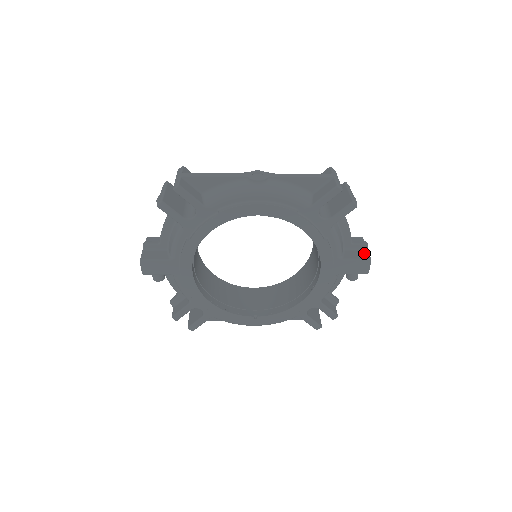
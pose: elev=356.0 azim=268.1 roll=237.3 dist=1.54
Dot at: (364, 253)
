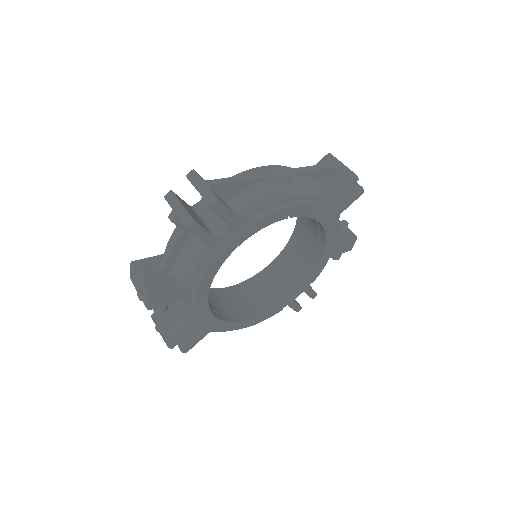
Dot at: (348, 232)
